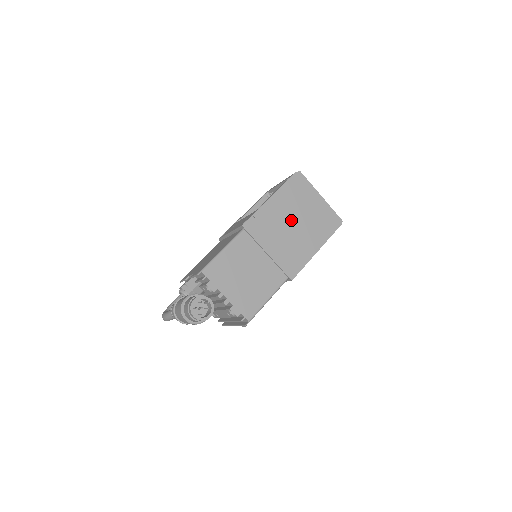
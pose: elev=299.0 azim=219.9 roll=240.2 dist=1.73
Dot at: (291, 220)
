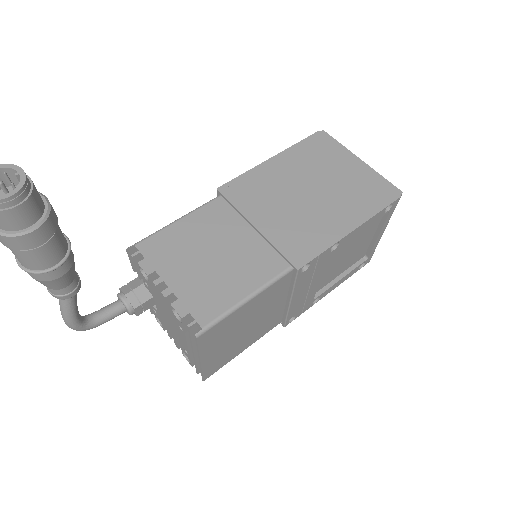
Dot at: (304, 186)
